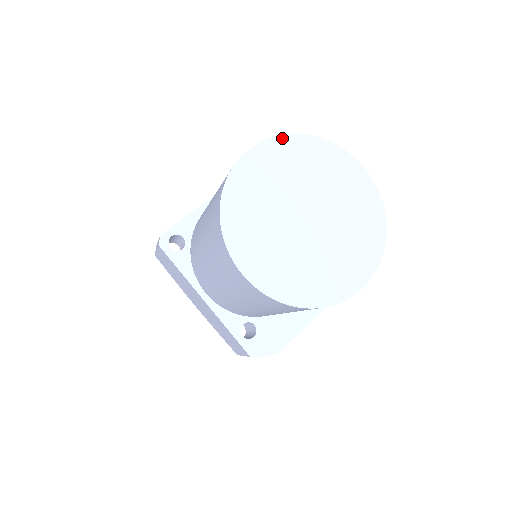
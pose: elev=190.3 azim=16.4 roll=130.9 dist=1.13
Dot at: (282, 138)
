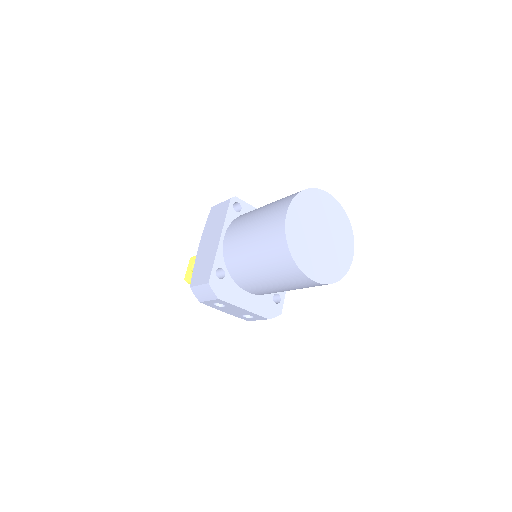
Dot at: (340, 206)
